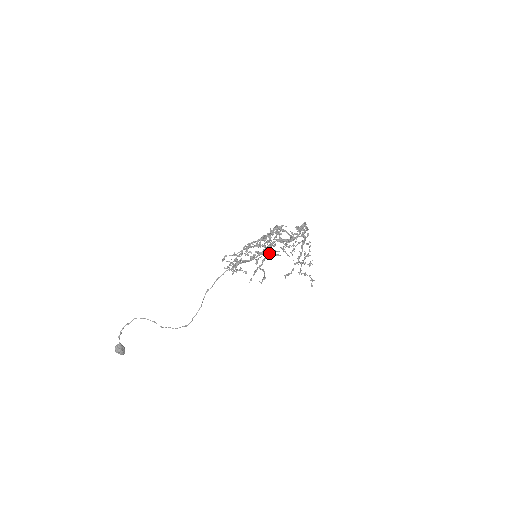
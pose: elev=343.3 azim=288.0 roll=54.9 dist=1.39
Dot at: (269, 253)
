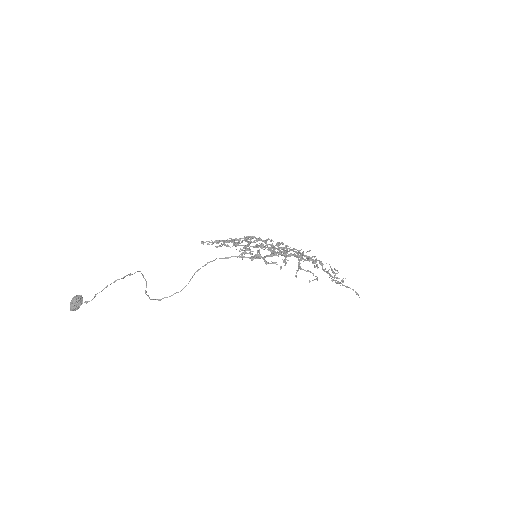
Dot at: (303, 259)
